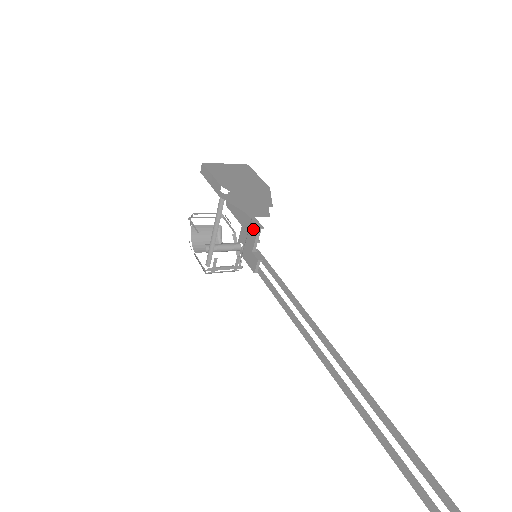
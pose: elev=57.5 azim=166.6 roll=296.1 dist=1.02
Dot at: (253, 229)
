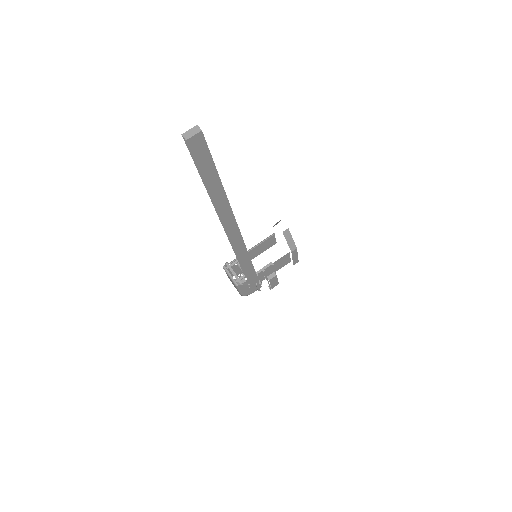
Dot at: occluded
